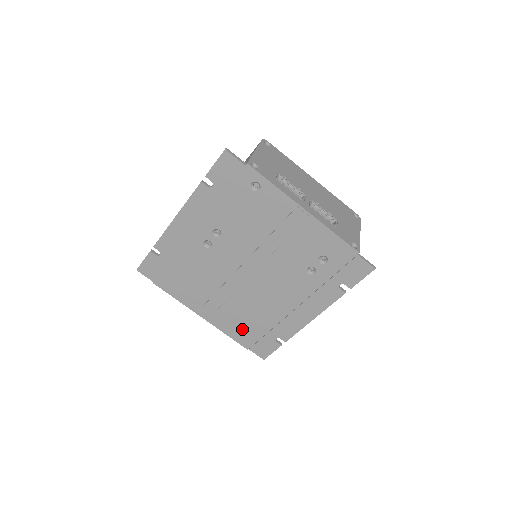
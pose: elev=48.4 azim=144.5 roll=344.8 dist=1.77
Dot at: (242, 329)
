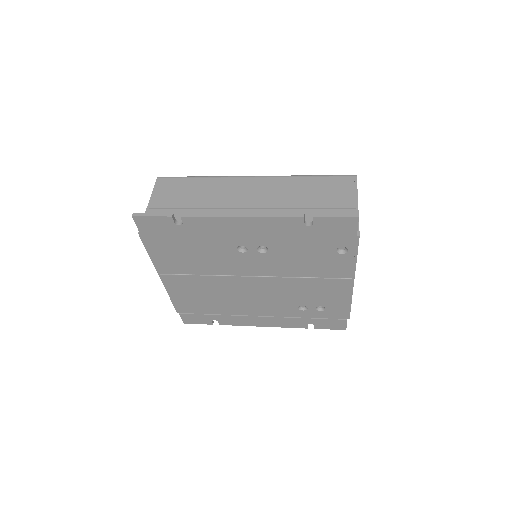
Dot at: (191, 302)
